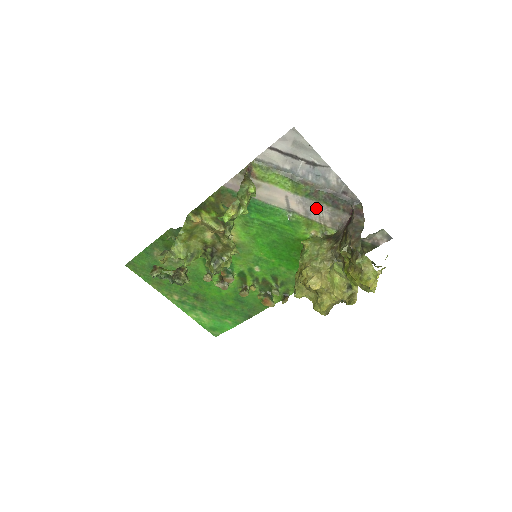
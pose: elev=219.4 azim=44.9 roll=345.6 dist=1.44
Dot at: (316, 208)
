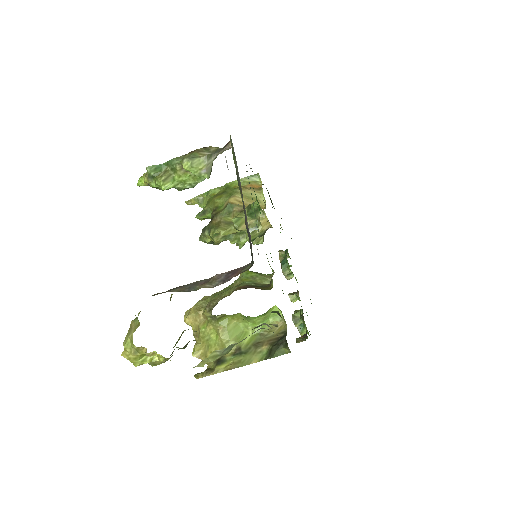
Dot at: occluded
